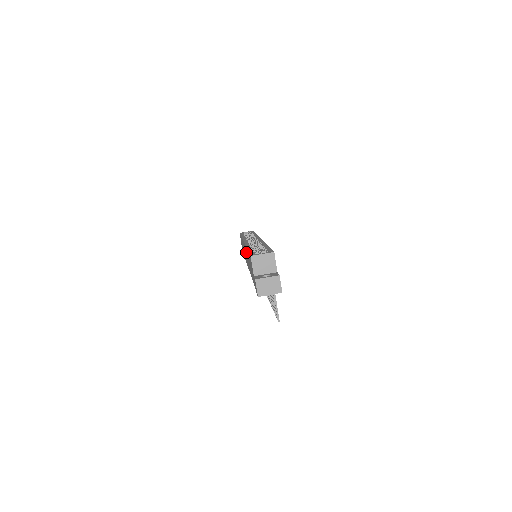
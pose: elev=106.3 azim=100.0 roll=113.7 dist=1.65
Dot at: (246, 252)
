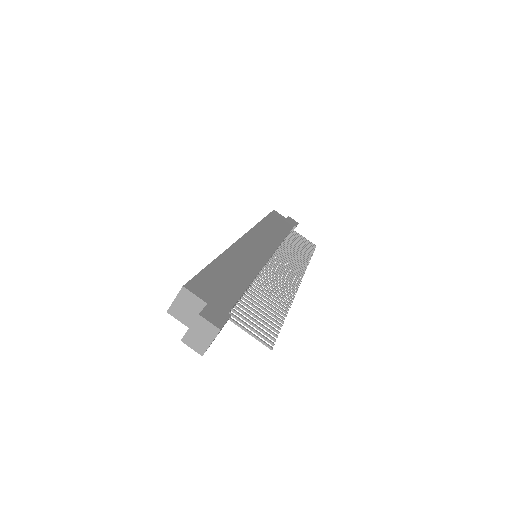
Dot at: occluded
